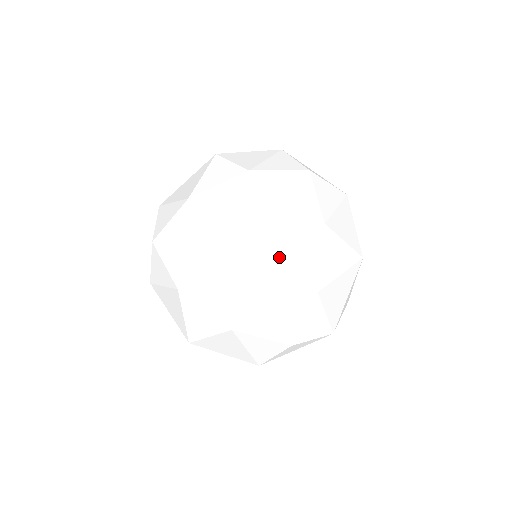
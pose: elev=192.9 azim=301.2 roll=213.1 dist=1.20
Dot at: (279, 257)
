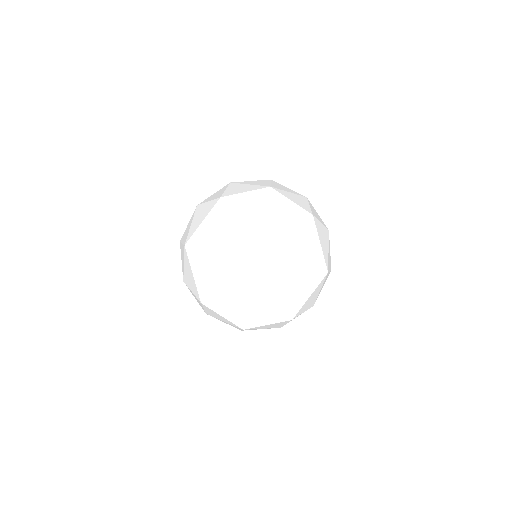
Dot at: (318, 219)
